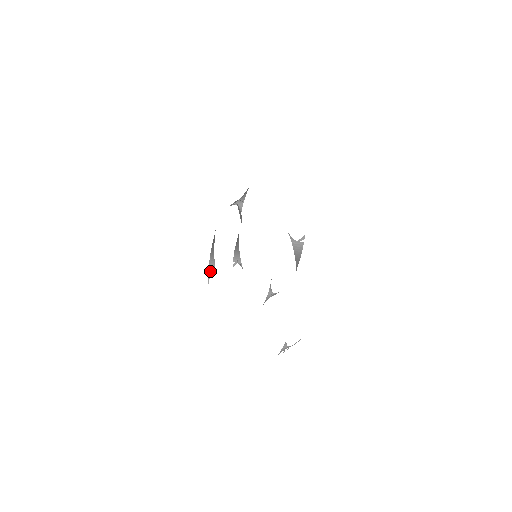
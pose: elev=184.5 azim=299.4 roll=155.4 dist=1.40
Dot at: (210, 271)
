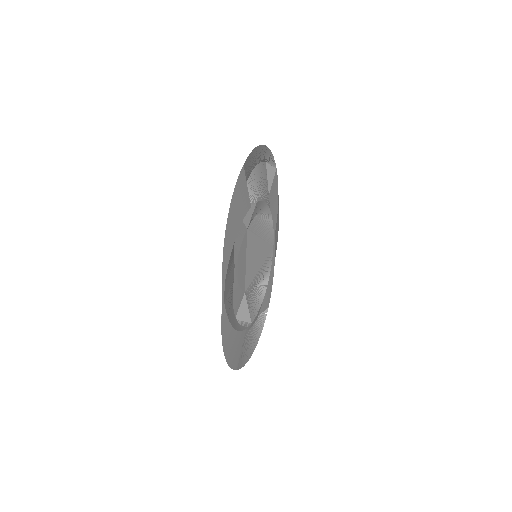
Dot at: (271, 163)
